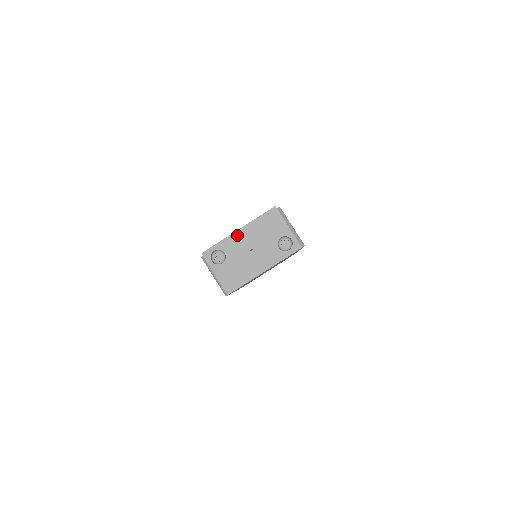
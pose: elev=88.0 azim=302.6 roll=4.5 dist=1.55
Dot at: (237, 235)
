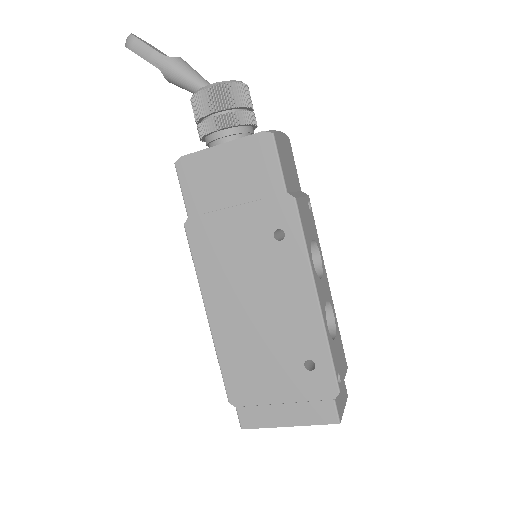
Dot at: (285, 425)
